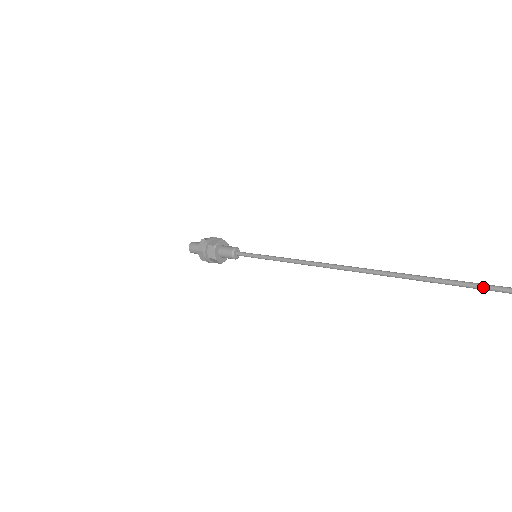
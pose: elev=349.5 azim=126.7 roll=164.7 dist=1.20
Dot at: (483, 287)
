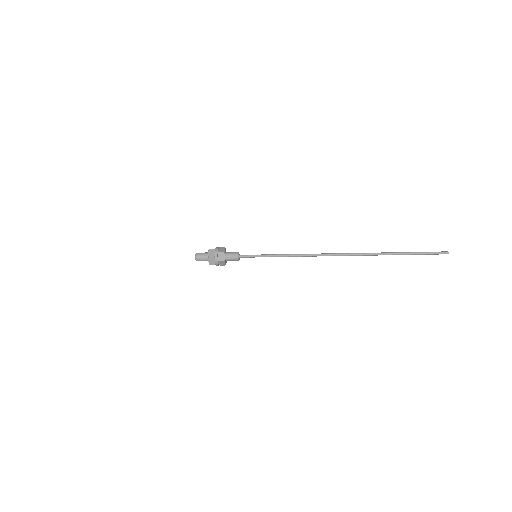
Dot at: (398, 253)
